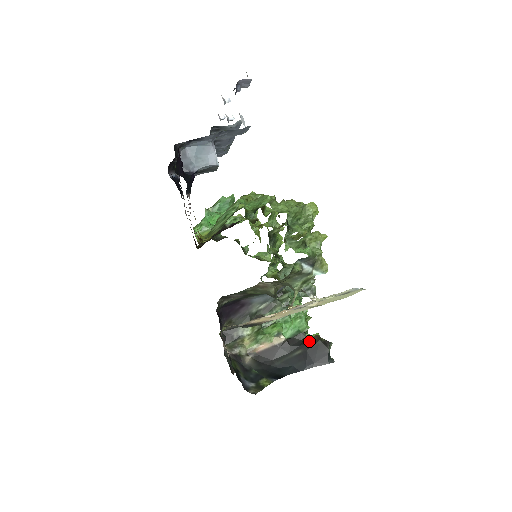
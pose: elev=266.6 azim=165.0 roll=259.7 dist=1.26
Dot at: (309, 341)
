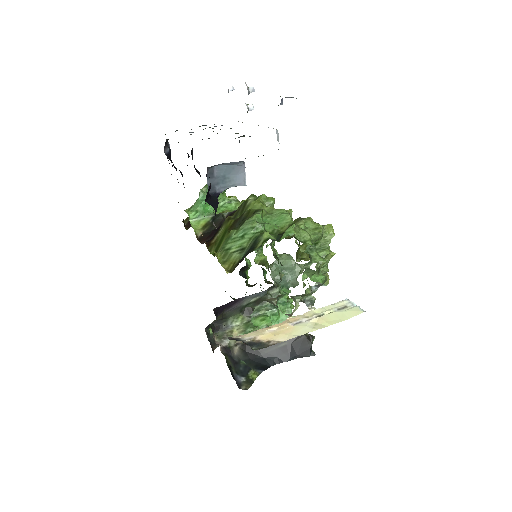
Dot at: occluded
